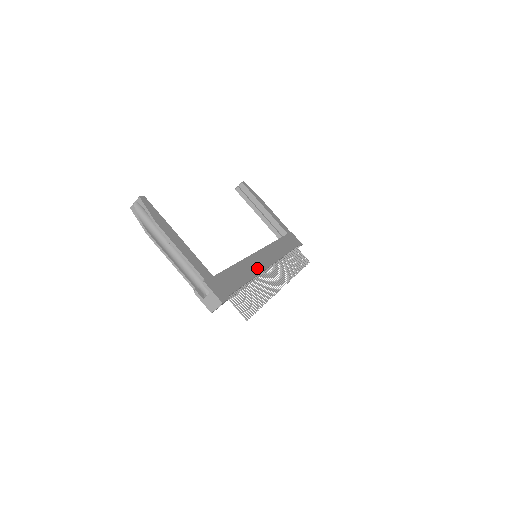
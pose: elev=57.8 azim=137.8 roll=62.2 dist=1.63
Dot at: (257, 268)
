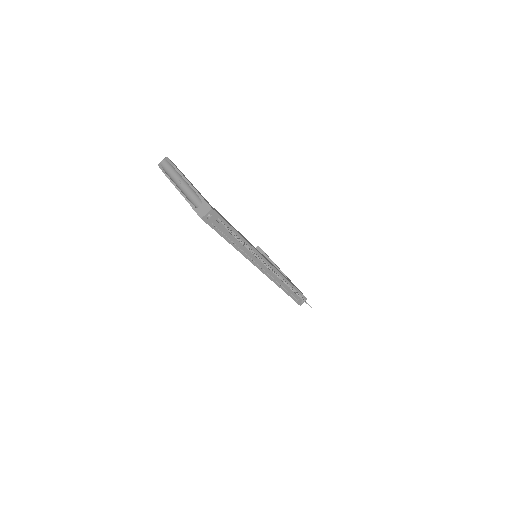
Dot at: occluded
